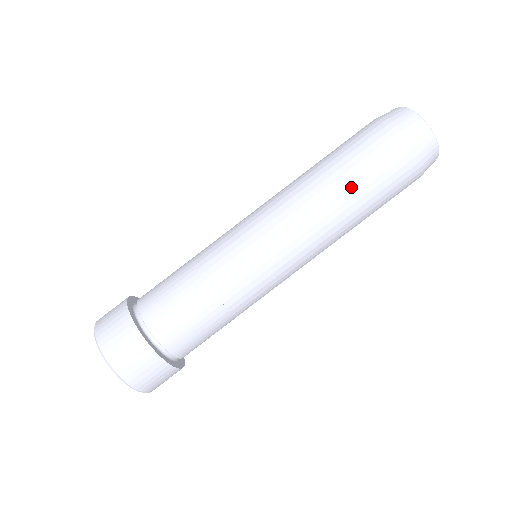
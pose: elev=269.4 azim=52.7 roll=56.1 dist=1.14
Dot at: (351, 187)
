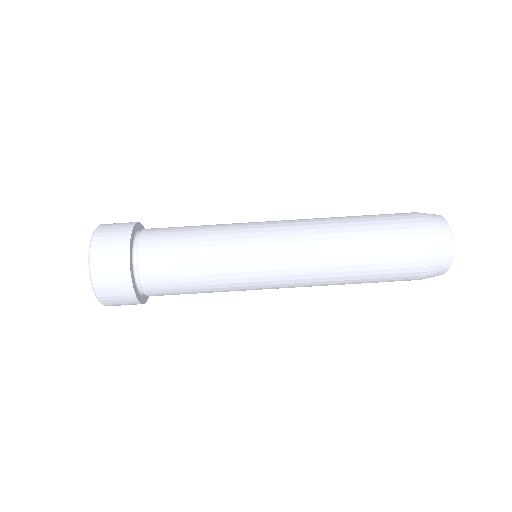
Dot at: (360, 282)
